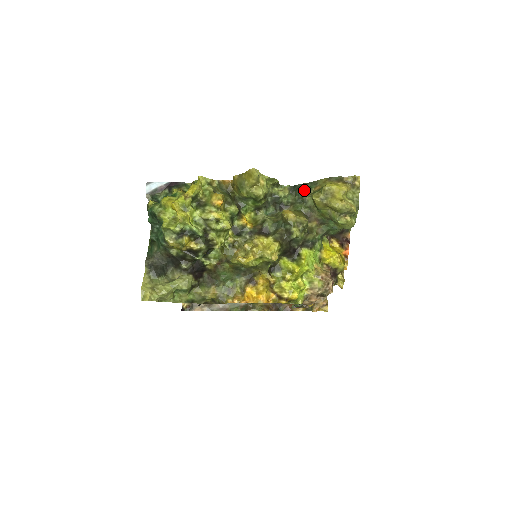
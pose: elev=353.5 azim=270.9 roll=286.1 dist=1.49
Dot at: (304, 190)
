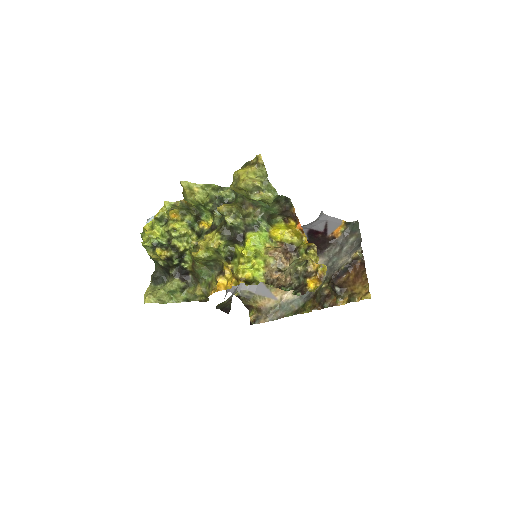
Dot at: occluded
